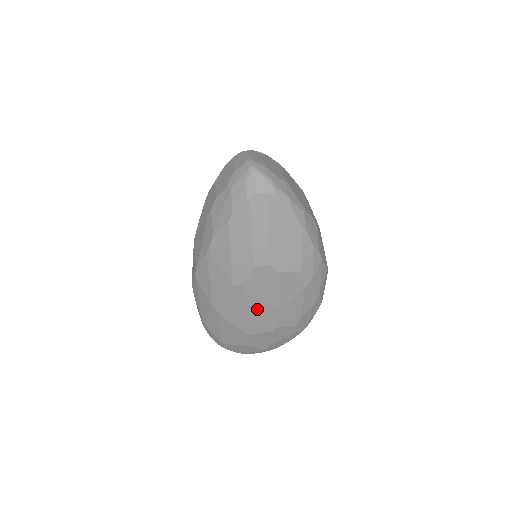
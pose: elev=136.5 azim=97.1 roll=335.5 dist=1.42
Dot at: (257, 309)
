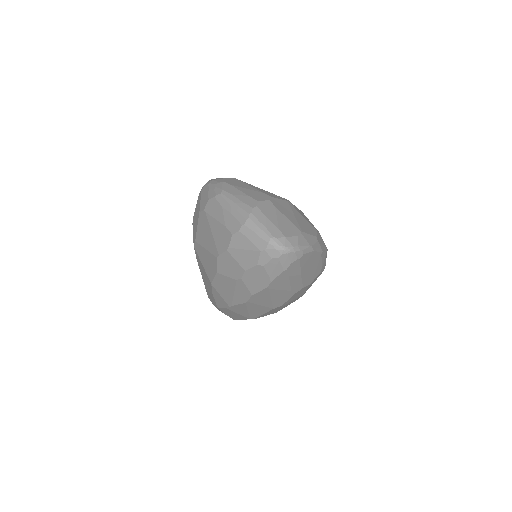
Dot at: occluded
